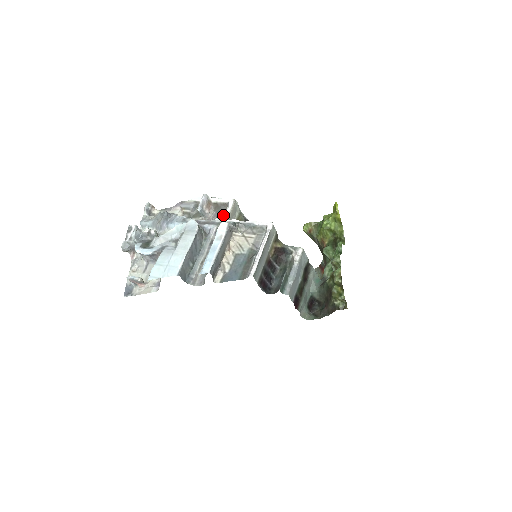
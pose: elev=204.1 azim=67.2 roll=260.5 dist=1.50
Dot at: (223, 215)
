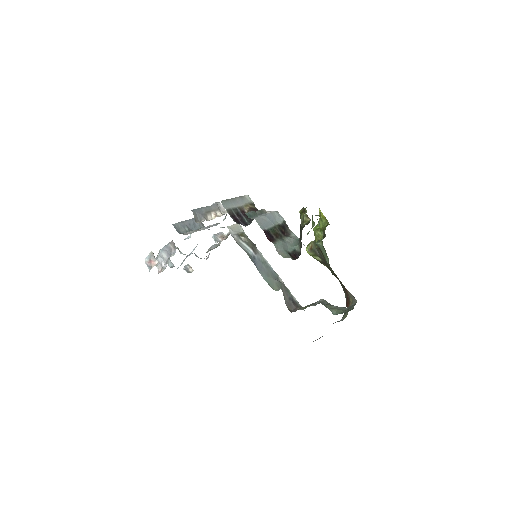
Dot at: occluded
